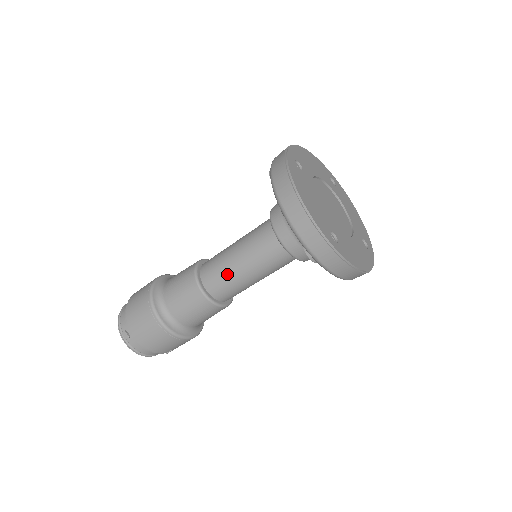
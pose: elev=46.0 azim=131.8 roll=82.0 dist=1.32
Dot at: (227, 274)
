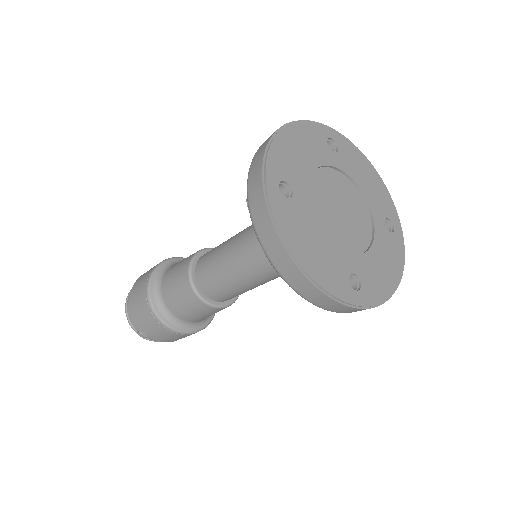
Dot at: (229, 288)
